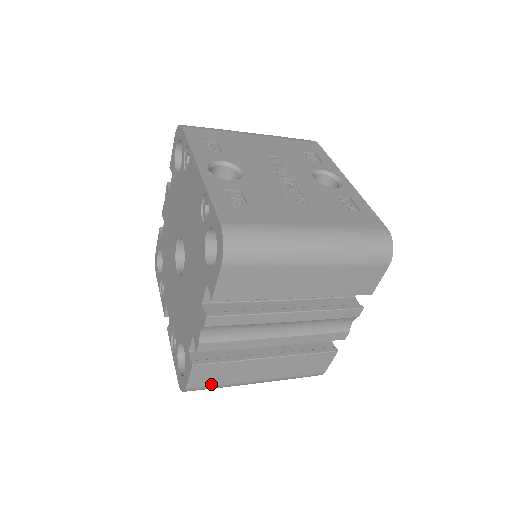
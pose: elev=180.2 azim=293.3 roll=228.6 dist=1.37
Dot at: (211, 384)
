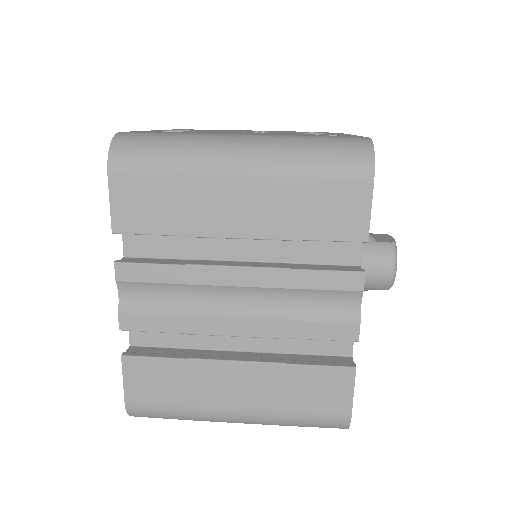
Dot at: (160, 402)
